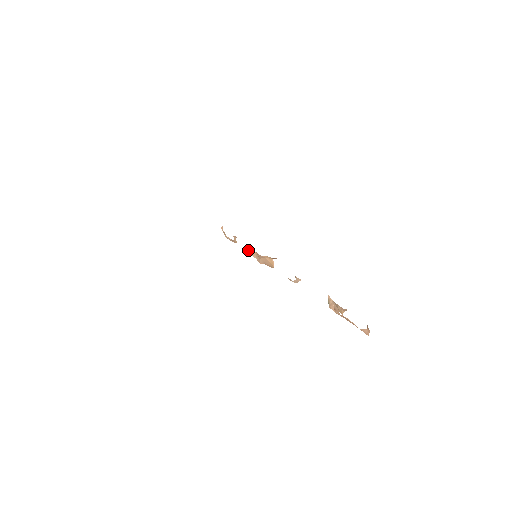
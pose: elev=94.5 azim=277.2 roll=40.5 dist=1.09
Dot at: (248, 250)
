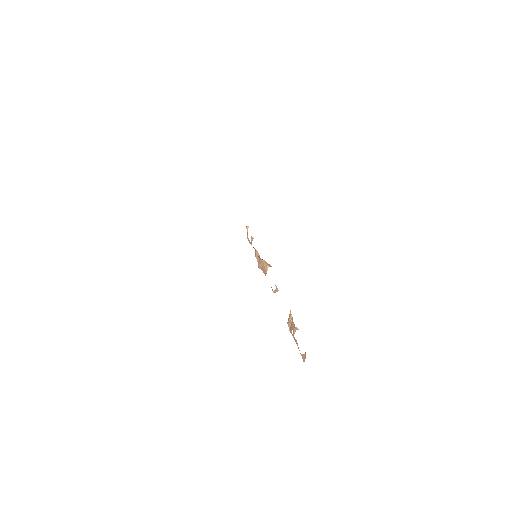
Dot at: (255, 252)
